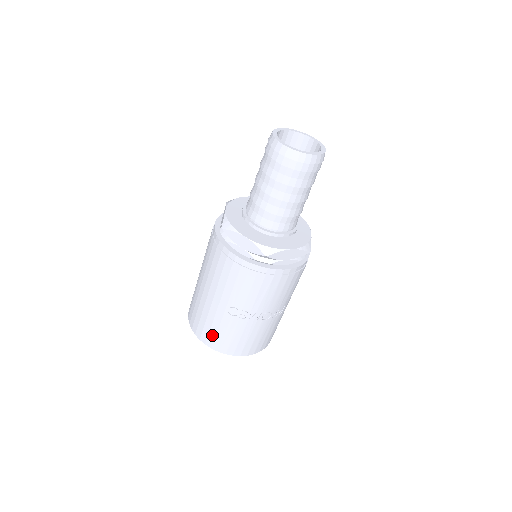
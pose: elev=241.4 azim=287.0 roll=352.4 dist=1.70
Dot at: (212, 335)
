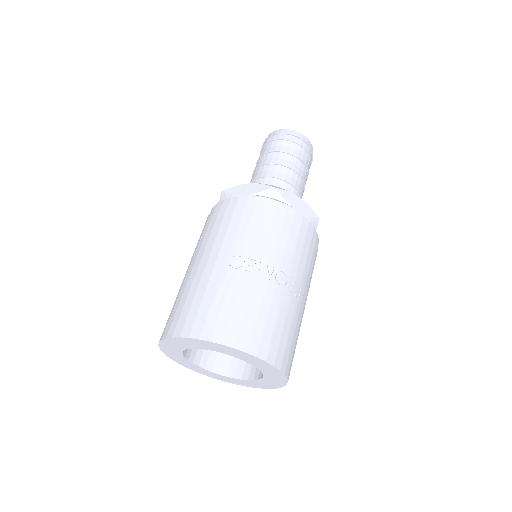
Dot at: (202, 314)
